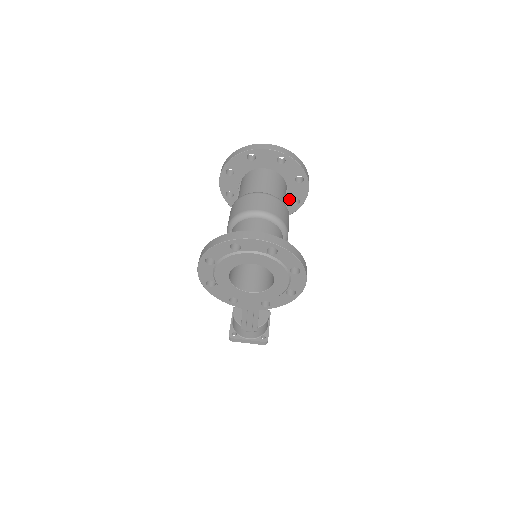
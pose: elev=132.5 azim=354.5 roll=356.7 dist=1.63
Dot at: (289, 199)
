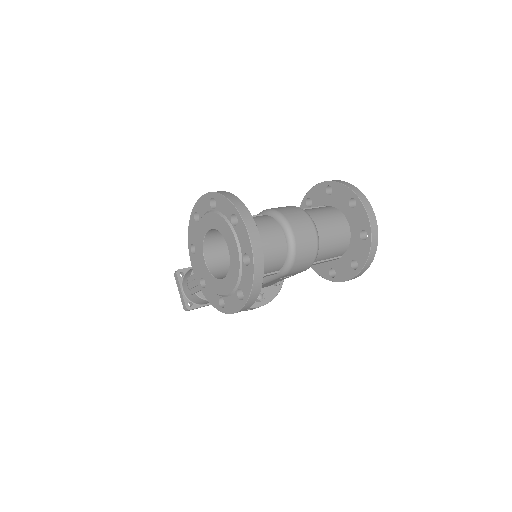
Dot at: (332, 265)
